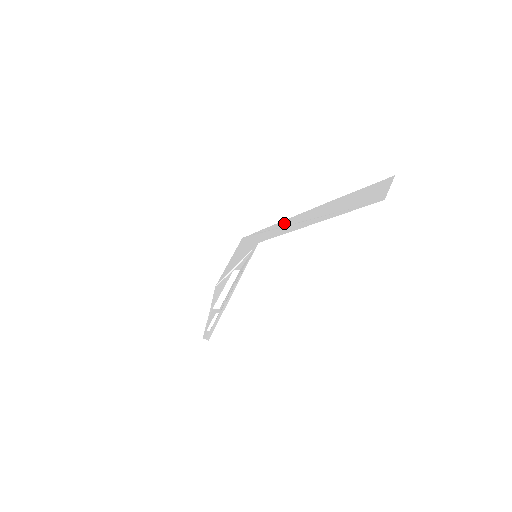
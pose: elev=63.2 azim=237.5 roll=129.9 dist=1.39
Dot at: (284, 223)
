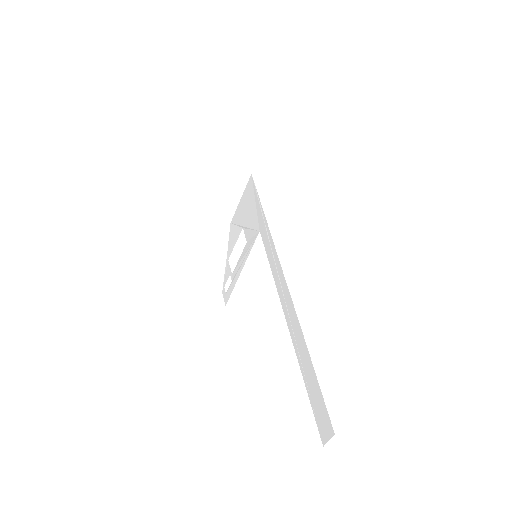
Dot at: (276, 258)
